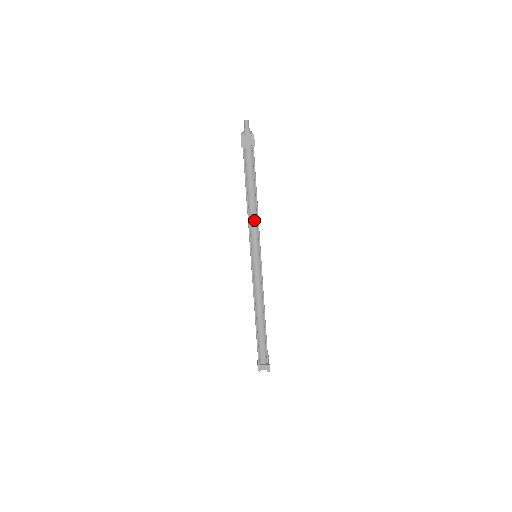
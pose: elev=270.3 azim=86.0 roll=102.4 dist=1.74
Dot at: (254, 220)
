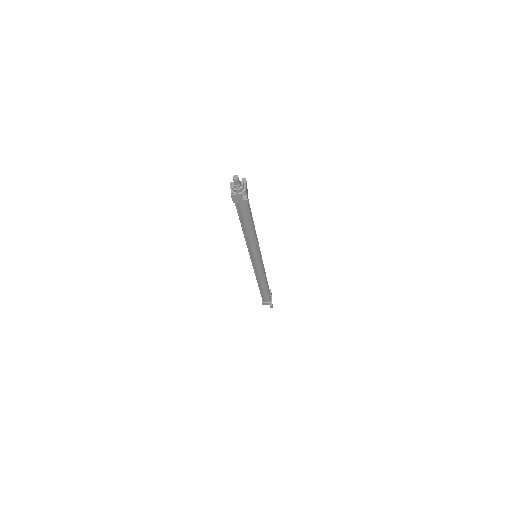
Dot at: (252, 243)
